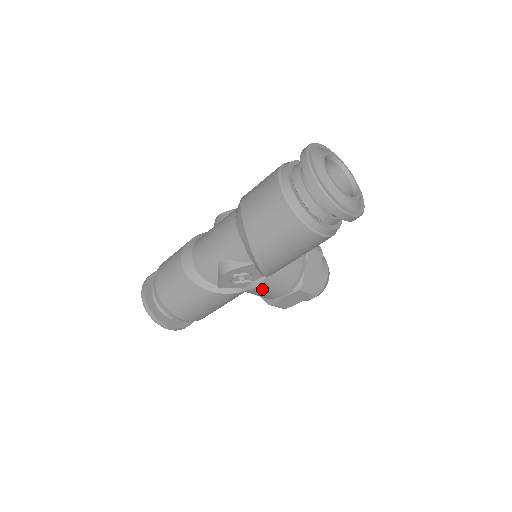
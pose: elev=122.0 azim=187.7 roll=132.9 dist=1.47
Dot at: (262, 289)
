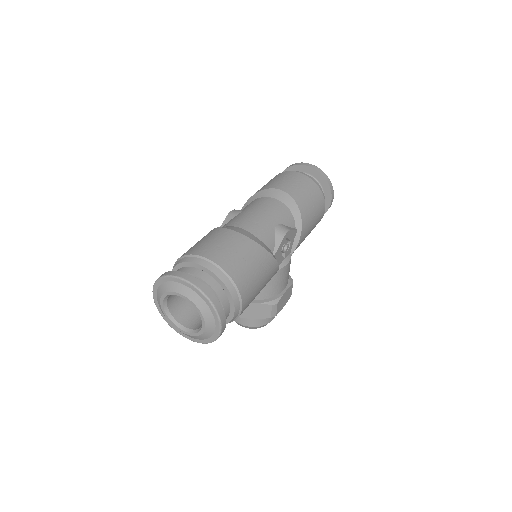
Dot at: (287, 270)
